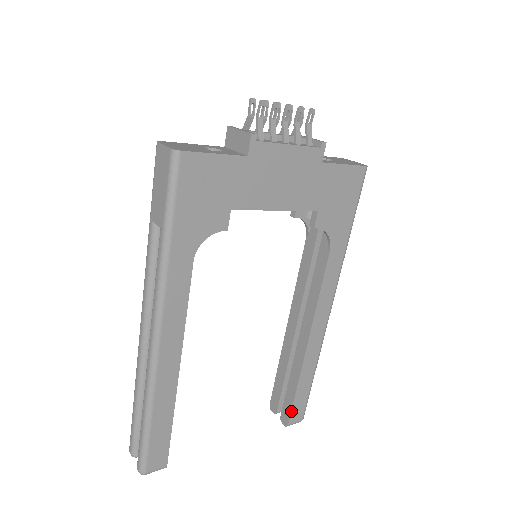
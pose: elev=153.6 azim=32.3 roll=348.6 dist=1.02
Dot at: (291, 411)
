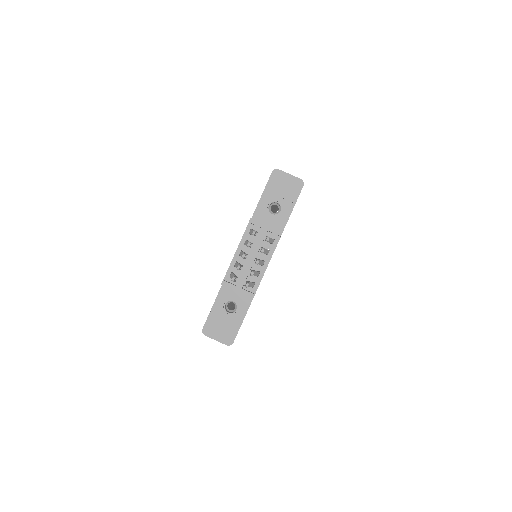
Dot at: occluded
